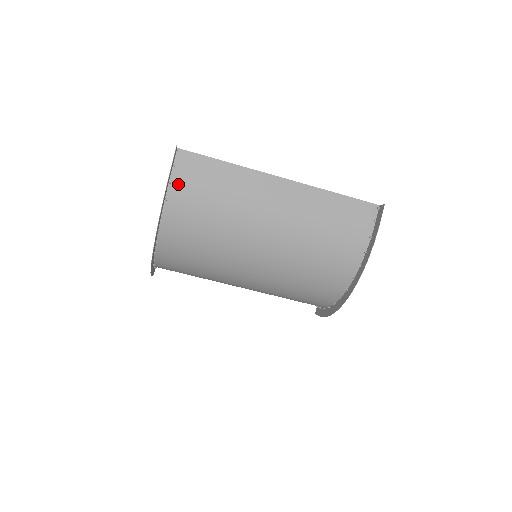
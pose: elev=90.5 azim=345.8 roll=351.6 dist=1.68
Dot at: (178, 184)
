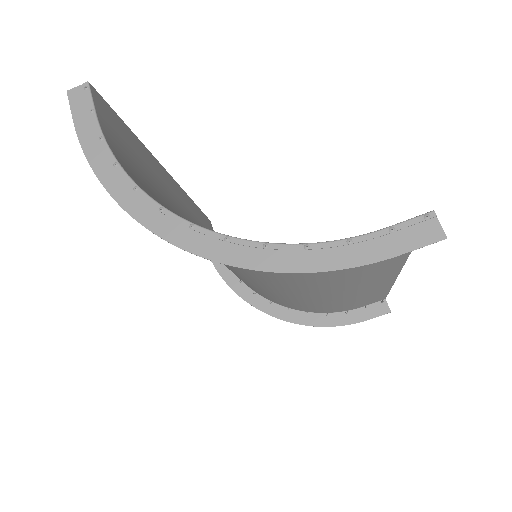
Dot at: occluded
